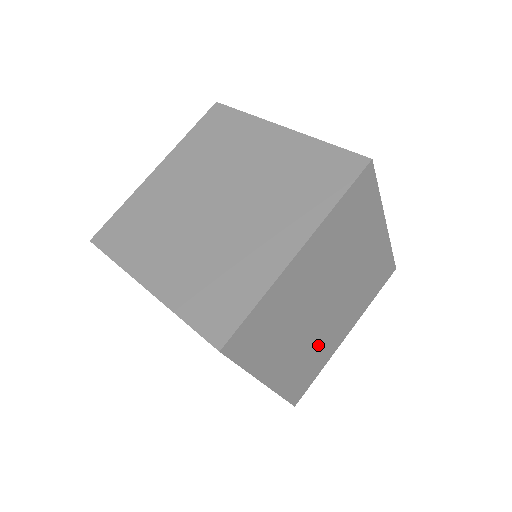
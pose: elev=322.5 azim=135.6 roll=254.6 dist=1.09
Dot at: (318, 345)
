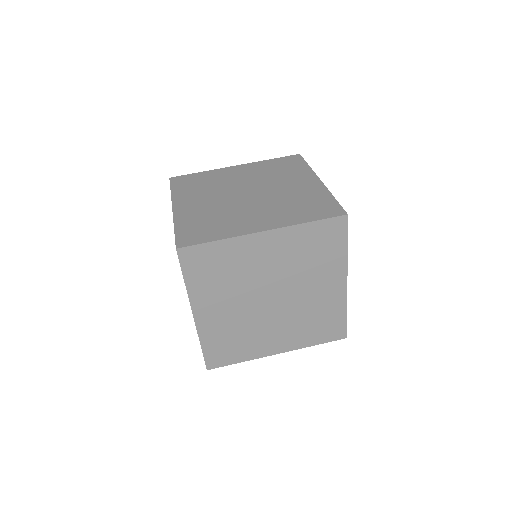
Dot at: occluded
